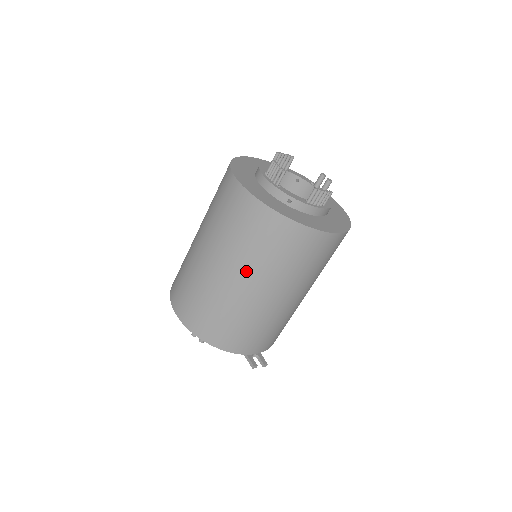
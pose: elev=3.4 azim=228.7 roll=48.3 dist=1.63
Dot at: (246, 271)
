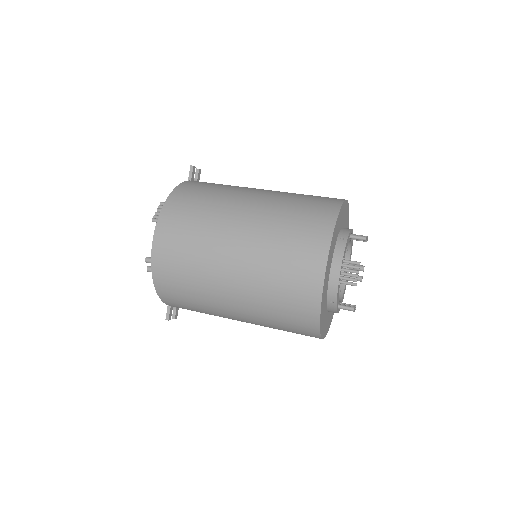
Dot at: (248, 306)
